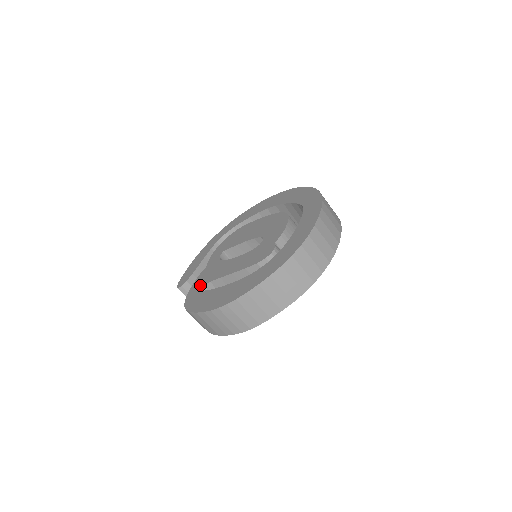
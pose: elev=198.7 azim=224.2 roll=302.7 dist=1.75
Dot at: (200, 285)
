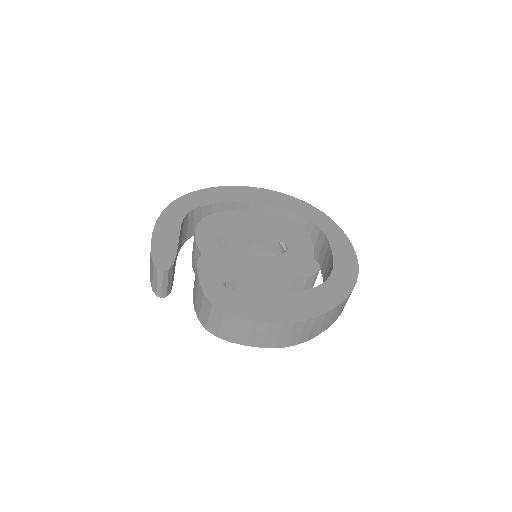
Dot at: (219, 280)
